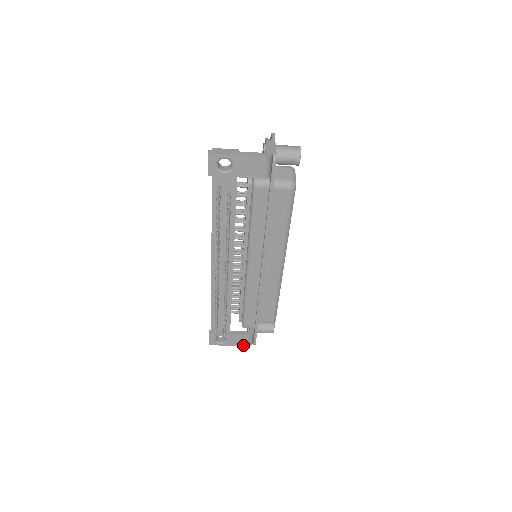
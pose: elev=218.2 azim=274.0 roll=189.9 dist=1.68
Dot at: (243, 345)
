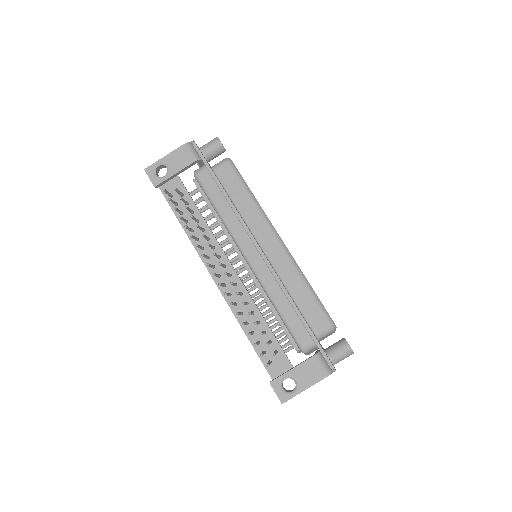
Dot at: (320, 378)
